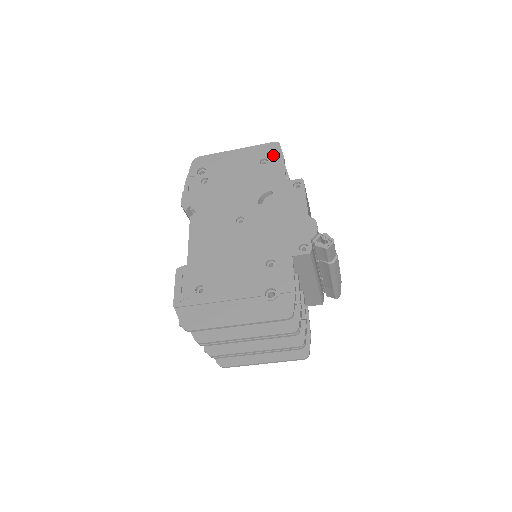
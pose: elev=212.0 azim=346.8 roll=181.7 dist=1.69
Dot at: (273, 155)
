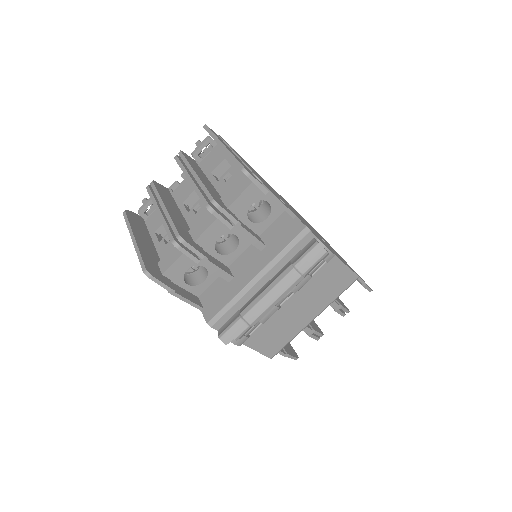
Dot at: occluded
